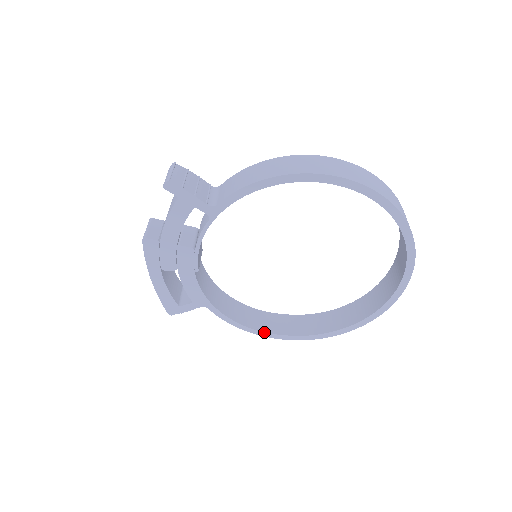
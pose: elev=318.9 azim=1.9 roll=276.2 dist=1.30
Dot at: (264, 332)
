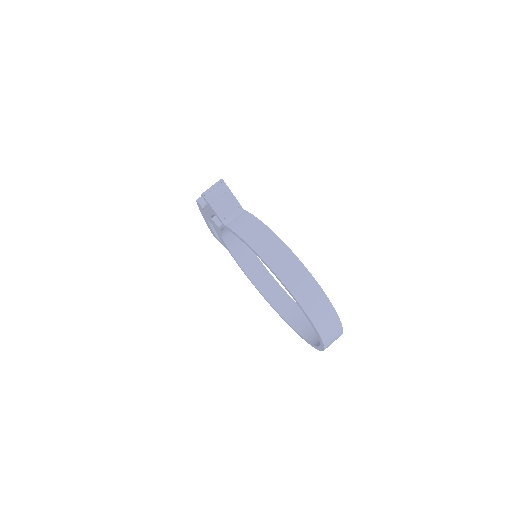
Dot at: (256, 287)
